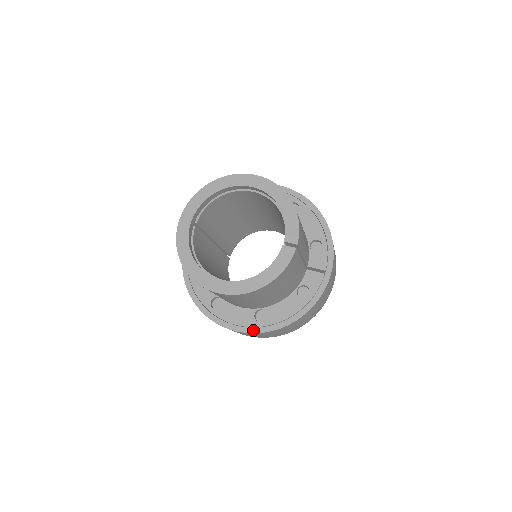
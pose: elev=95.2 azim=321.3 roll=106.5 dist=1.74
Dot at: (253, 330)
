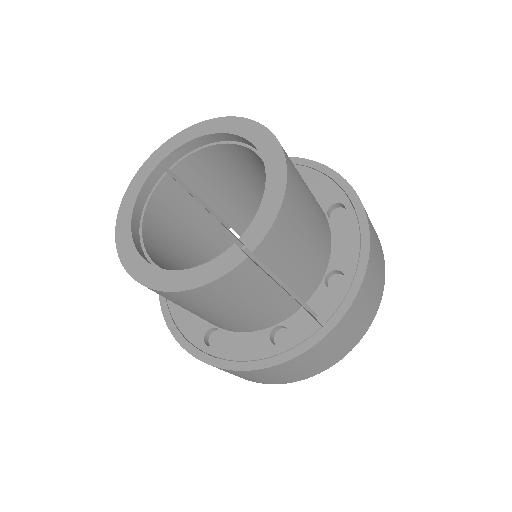
Dot at: (193, 350)
